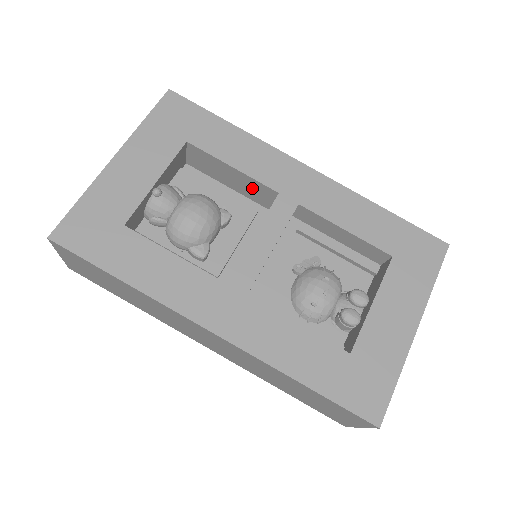
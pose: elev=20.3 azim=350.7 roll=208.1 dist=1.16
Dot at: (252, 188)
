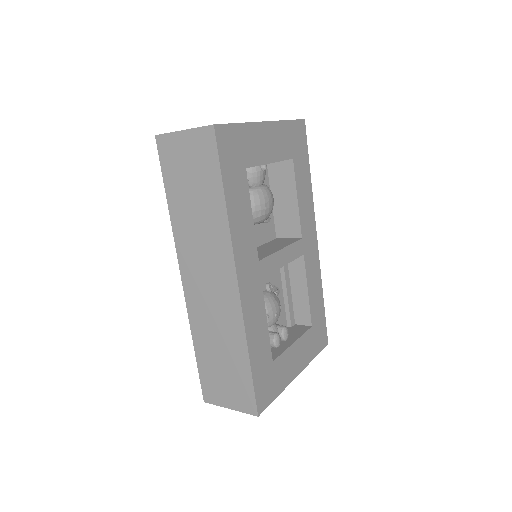
Dot at: (288, 218)
